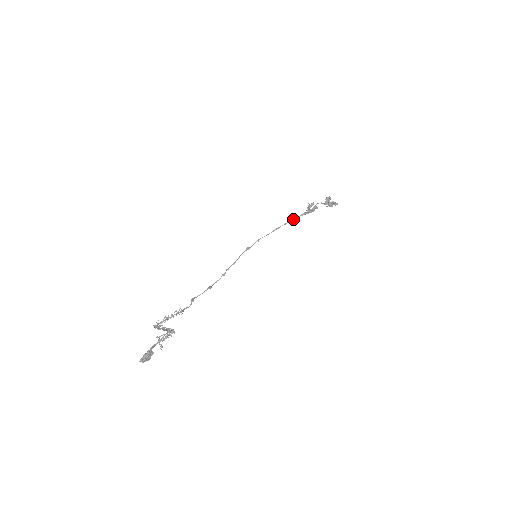
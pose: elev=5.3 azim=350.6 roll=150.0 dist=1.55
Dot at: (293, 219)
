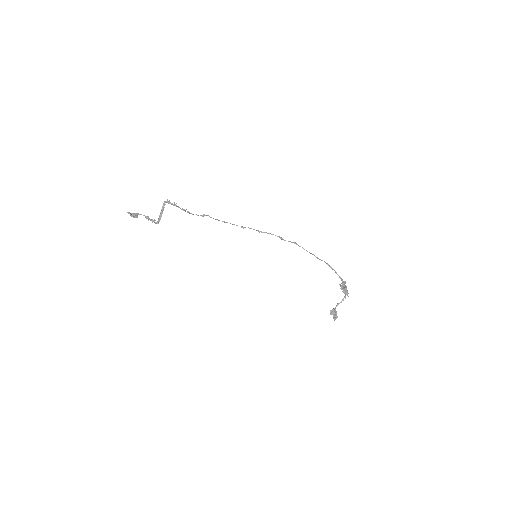
Dot at: (334, 270)
